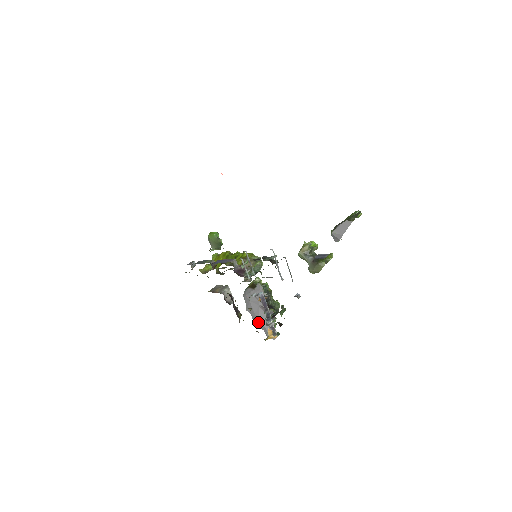
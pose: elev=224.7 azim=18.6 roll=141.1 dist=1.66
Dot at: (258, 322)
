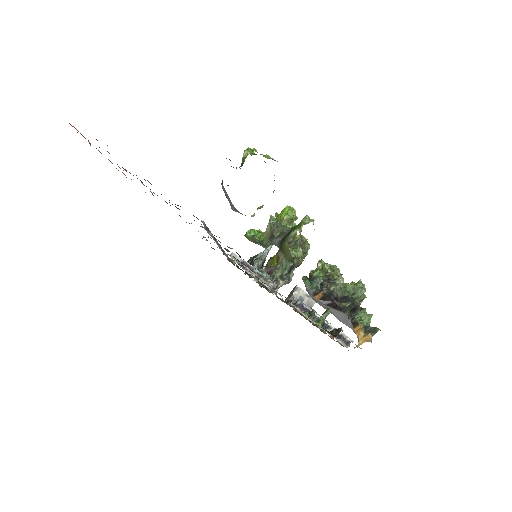
Dot at: (343, 323)
